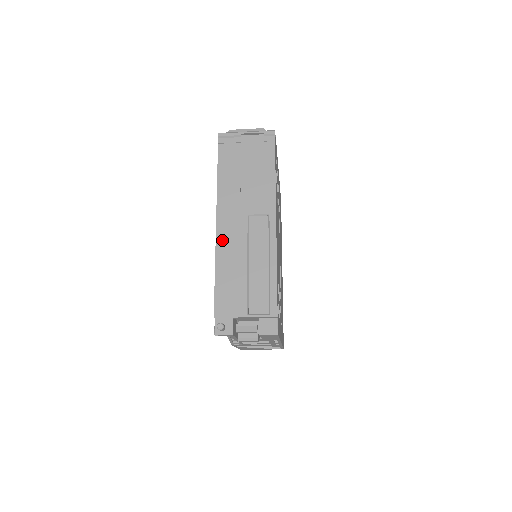
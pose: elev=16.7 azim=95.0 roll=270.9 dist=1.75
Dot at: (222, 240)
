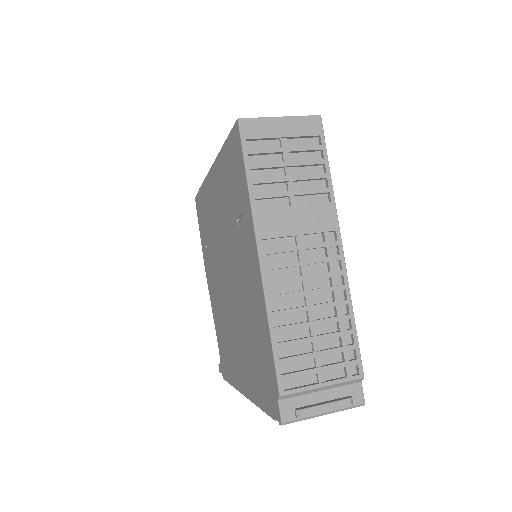
Dot at: occluded
